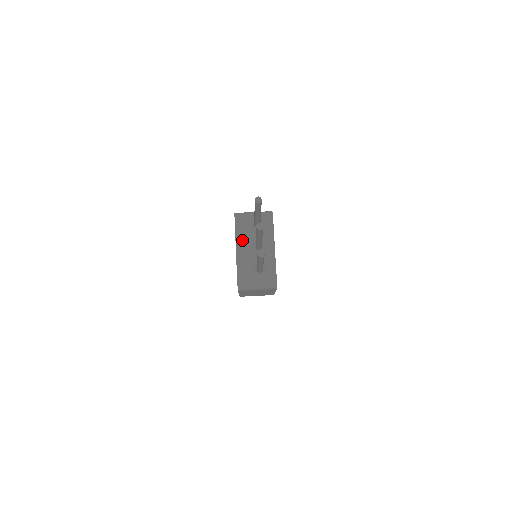
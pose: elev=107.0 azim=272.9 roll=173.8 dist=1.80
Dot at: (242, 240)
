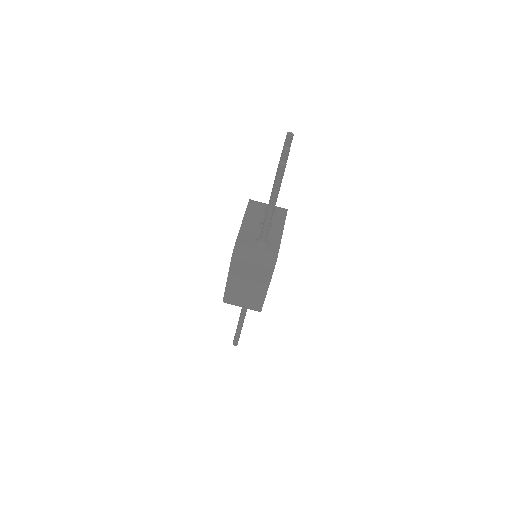
Dot at: (251, 216)
